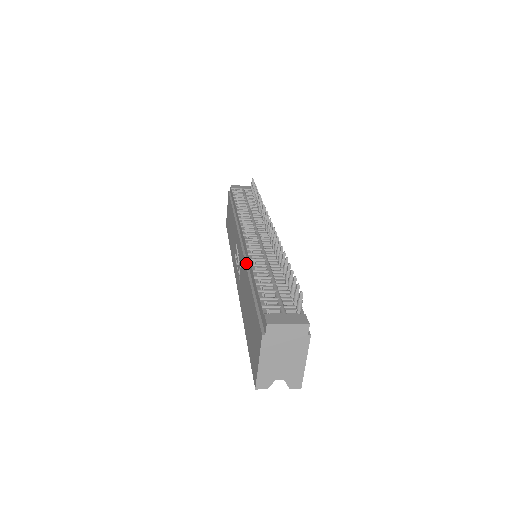
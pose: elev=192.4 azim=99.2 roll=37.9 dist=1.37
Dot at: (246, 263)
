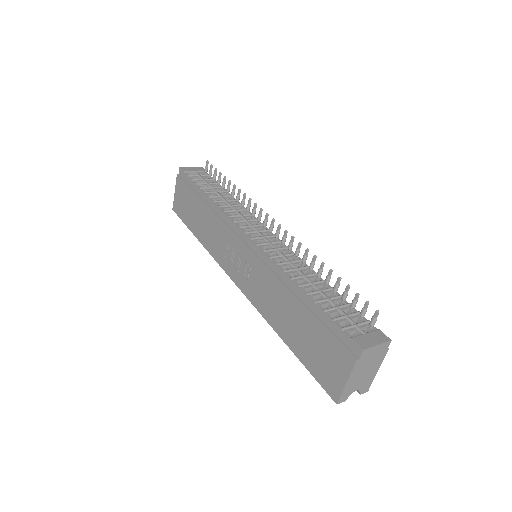
Dot at: (275, 274)
